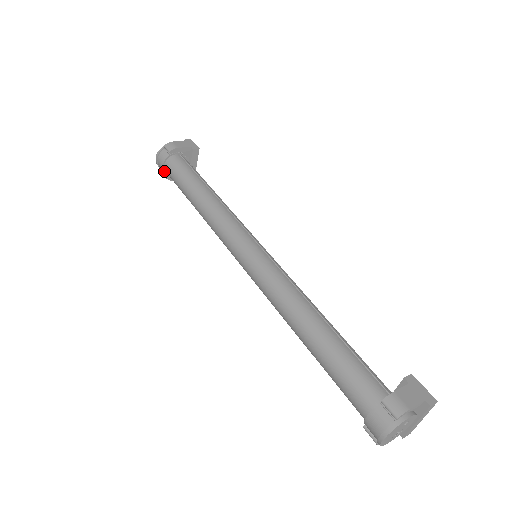
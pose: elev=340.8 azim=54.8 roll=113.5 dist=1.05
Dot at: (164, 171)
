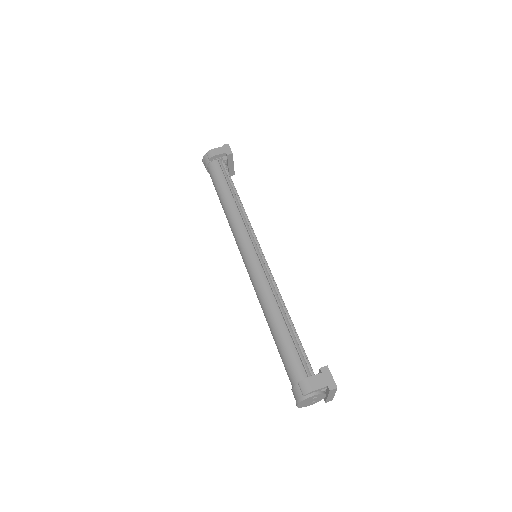
Dot at: (208, 172)
